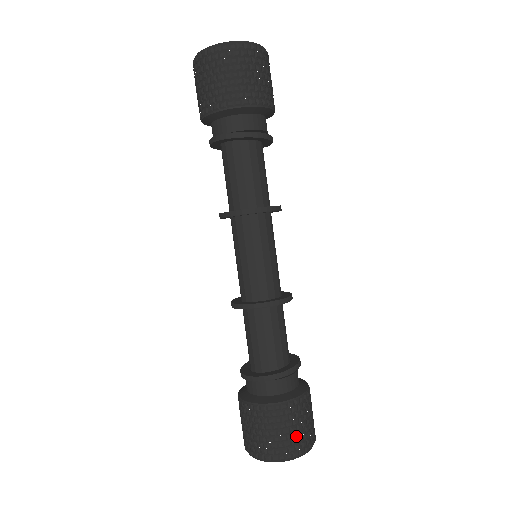
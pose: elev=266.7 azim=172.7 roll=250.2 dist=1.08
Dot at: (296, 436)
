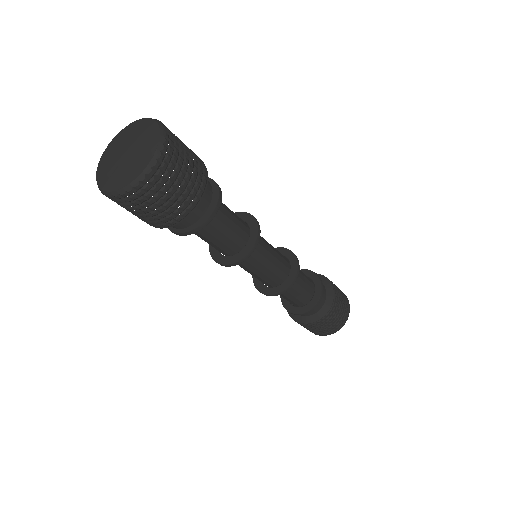
Dot at: (338, 322)
